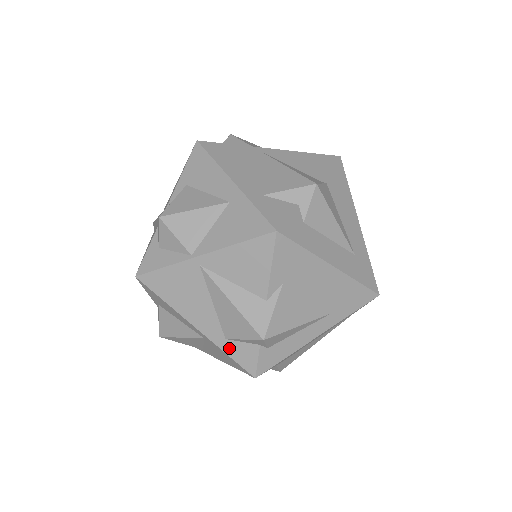
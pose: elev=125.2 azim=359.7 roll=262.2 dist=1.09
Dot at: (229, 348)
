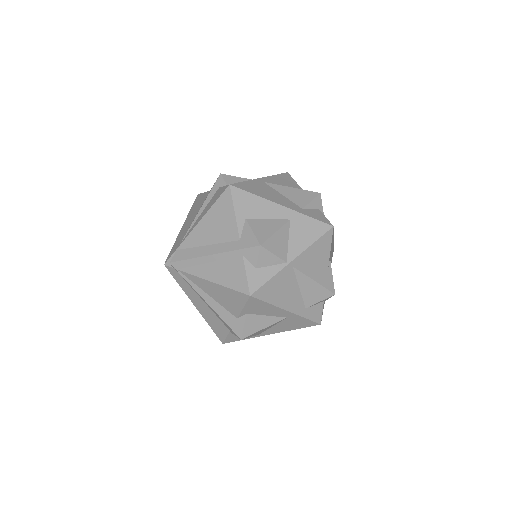
Dot at: (308, 313)
